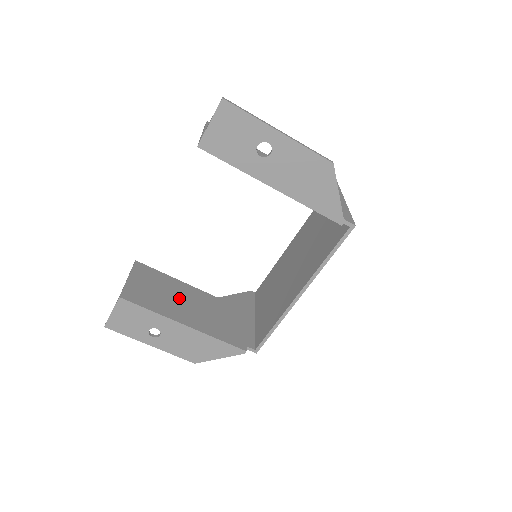
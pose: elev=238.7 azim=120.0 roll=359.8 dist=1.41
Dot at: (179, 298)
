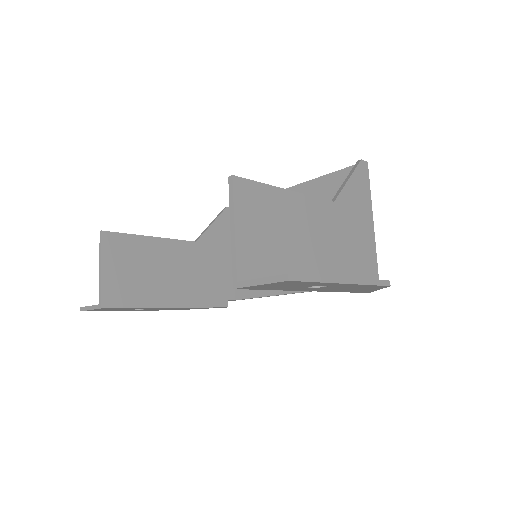
Dot at: (159, 269)
